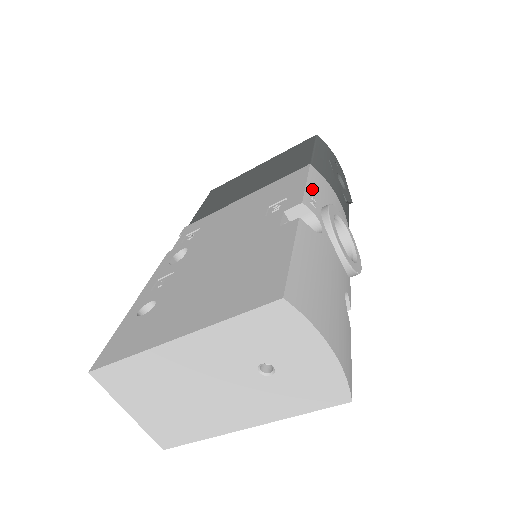
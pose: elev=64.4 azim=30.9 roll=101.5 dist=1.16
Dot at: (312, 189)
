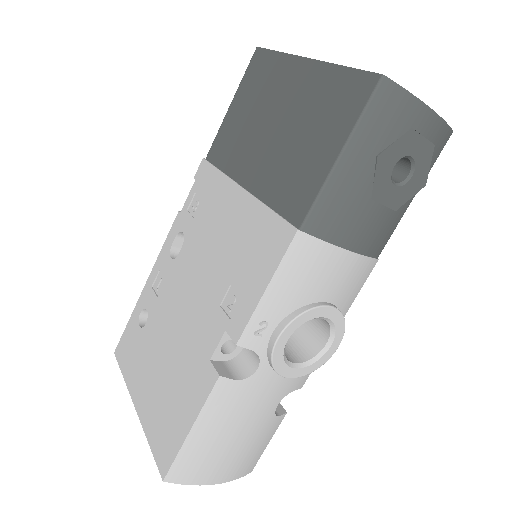
Dot at: (271, 300)
